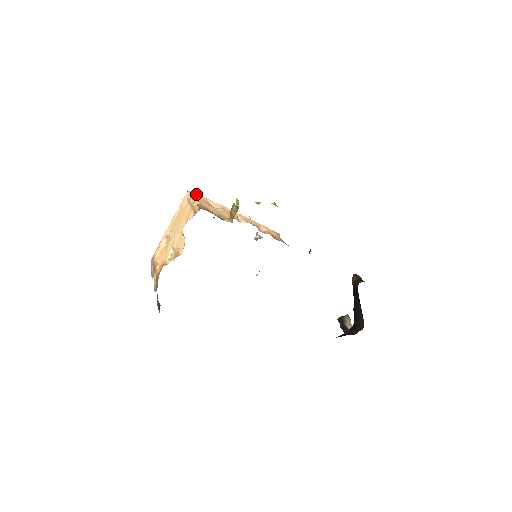
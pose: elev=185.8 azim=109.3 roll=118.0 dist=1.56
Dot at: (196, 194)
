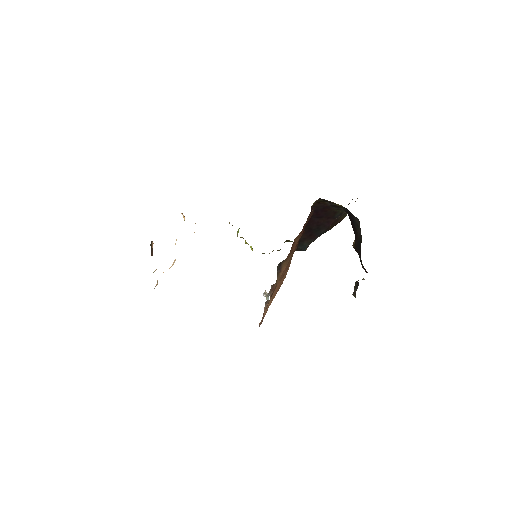
Dot at: occluded
